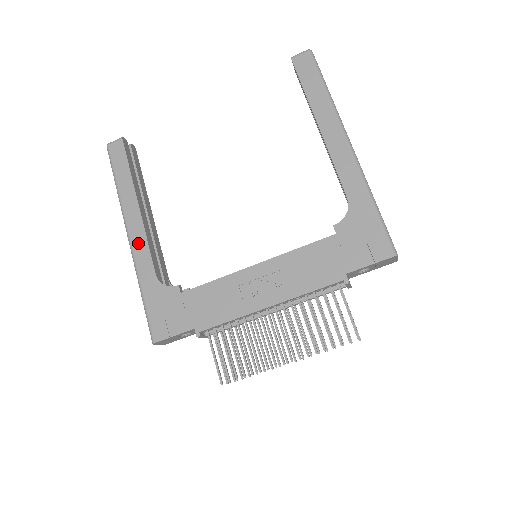
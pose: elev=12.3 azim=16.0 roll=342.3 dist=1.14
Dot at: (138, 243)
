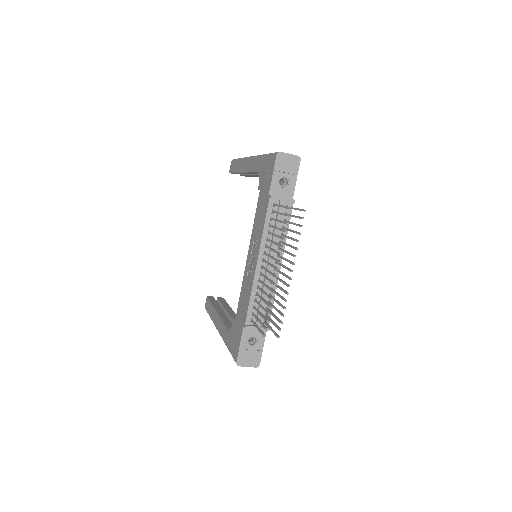
Dot at: (220, 327)
